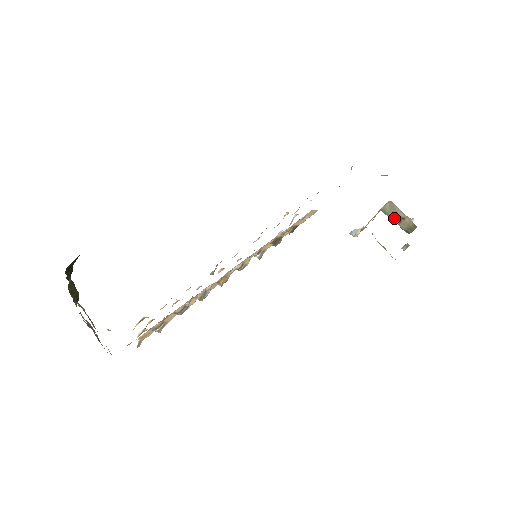
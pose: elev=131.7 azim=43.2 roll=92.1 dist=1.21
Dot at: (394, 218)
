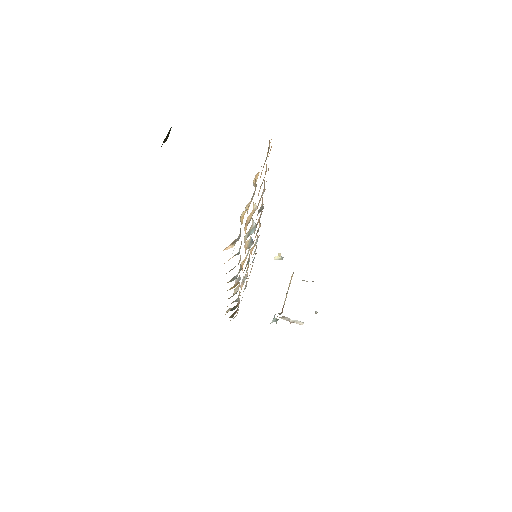
Dot at: occluded
